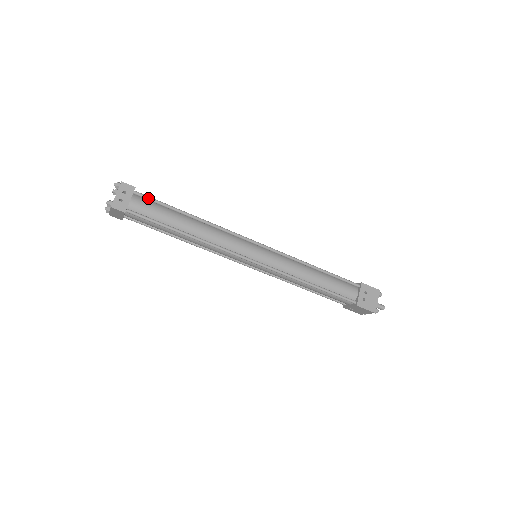
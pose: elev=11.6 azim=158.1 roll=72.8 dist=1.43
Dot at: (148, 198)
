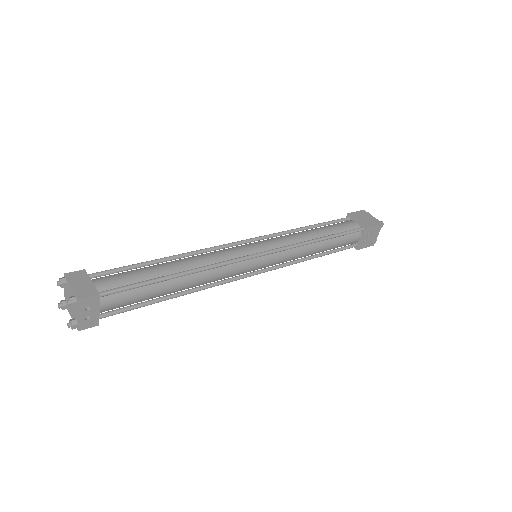
Dot at: (120, 292)
